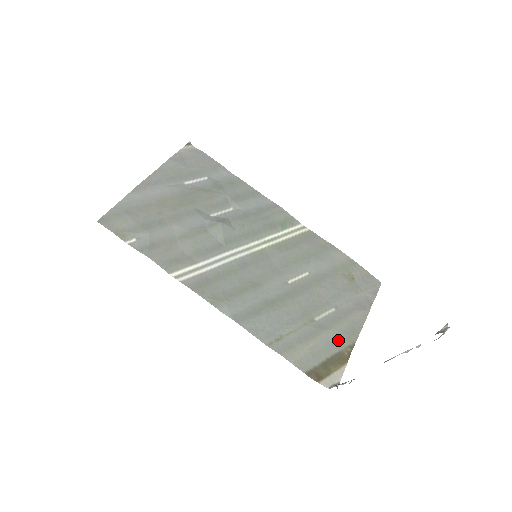
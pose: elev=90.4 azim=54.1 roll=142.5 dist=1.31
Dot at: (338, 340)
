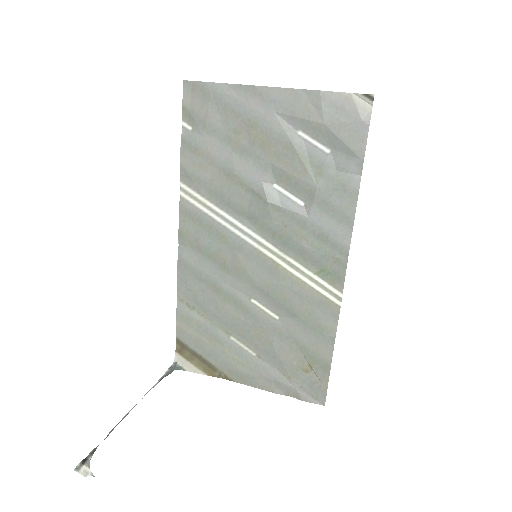
Dot at: (224, 364)
